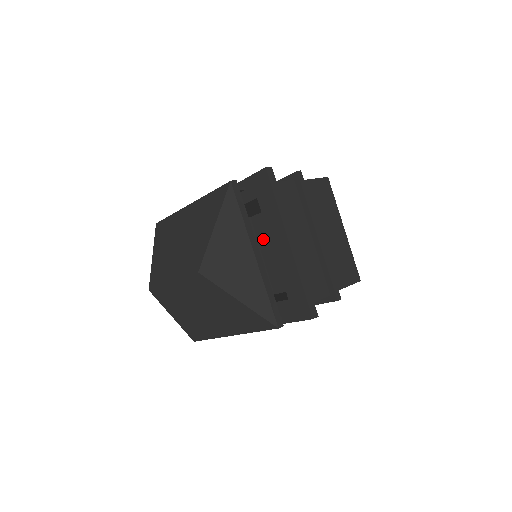
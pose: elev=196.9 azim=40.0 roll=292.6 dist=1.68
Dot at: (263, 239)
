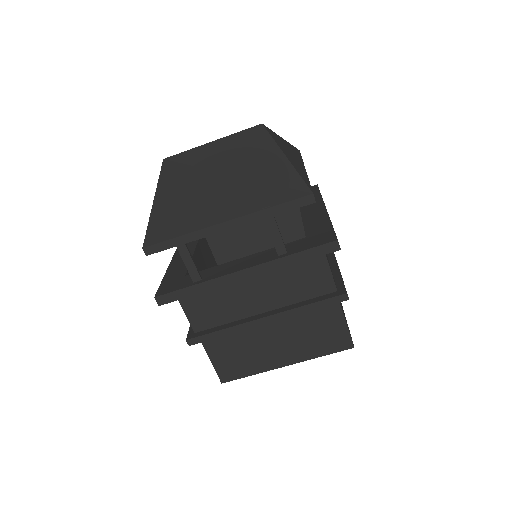
Dot at: occluded
